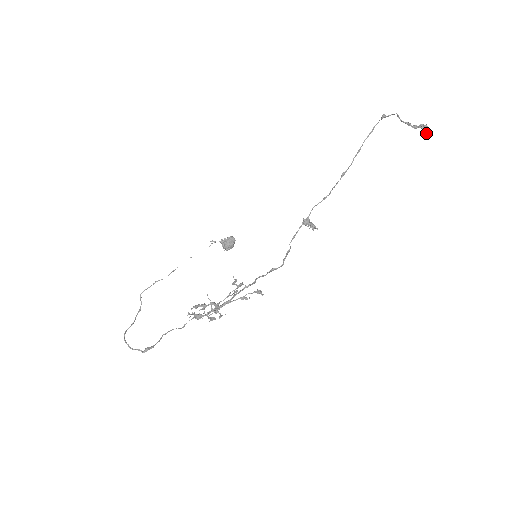
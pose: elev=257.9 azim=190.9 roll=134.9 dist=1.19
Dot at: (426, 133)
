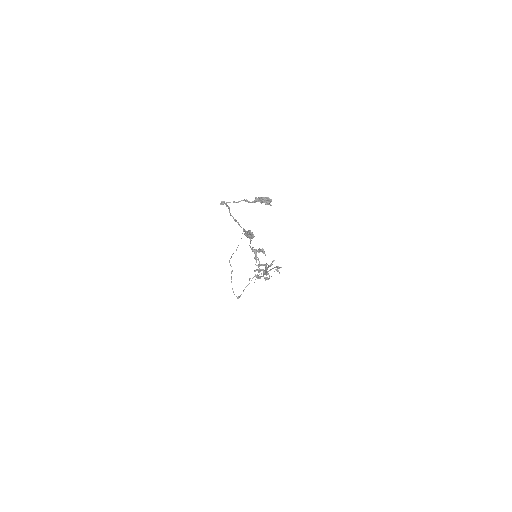
Dot at: (269, 204)
